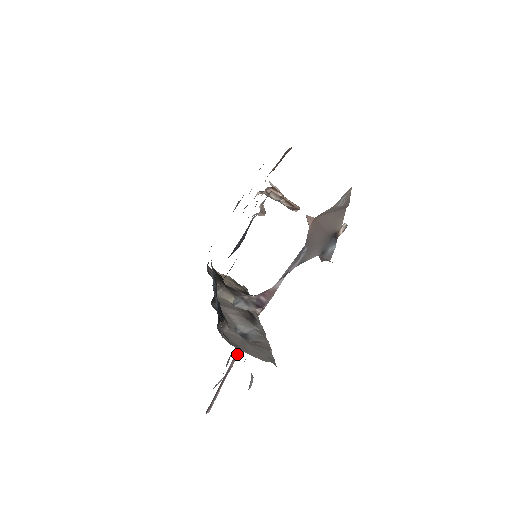
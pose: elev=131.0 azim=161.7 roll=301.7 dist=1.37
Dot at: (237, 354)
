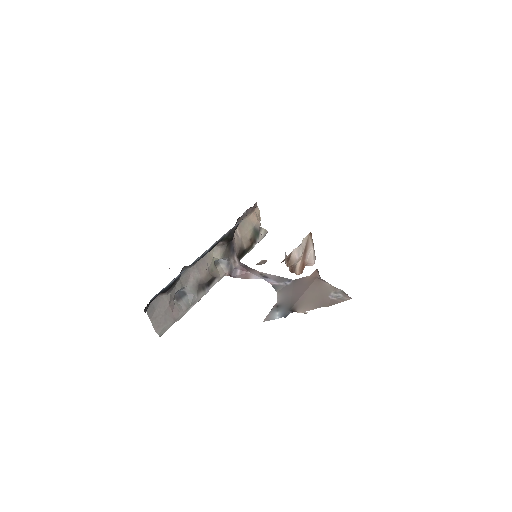
Dot at: occluded
